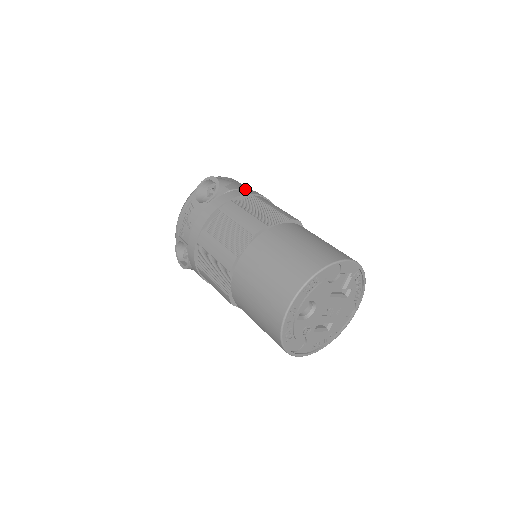
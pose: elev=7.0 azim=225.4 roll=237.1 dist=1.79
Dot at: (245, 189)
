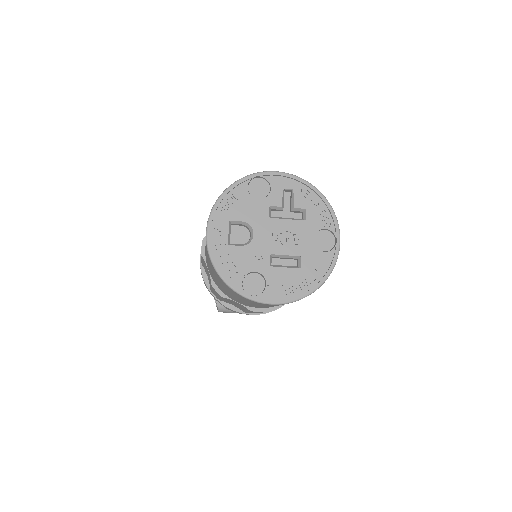
Dot at: occluded
